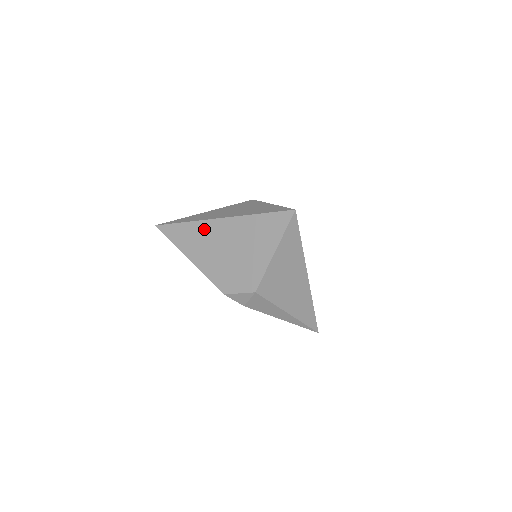
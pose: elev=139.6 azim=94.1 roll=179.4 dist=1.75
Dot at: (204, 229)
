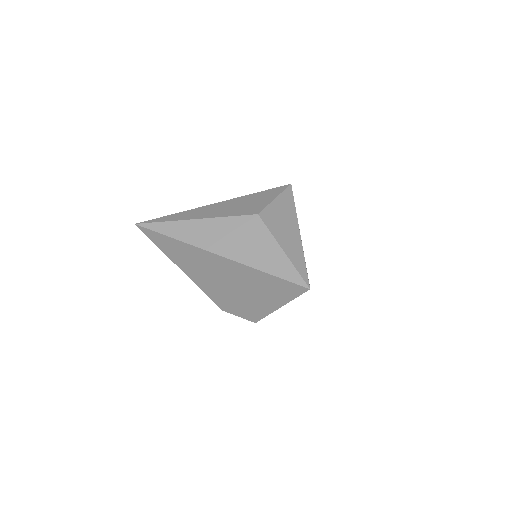
Dot at: (199, 255)
